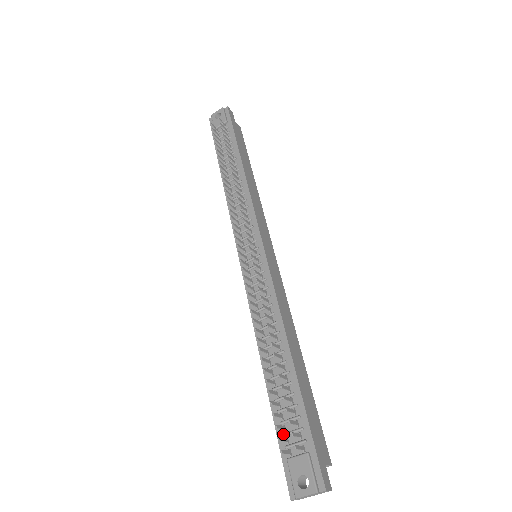
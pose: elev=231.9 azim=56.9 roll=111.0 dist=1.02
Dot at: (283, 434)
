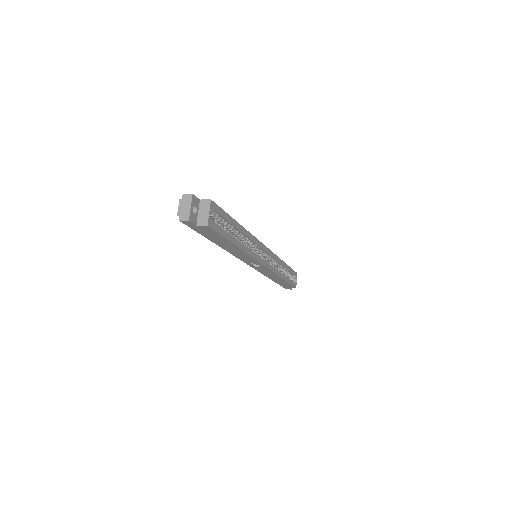
Dot at: occluded
